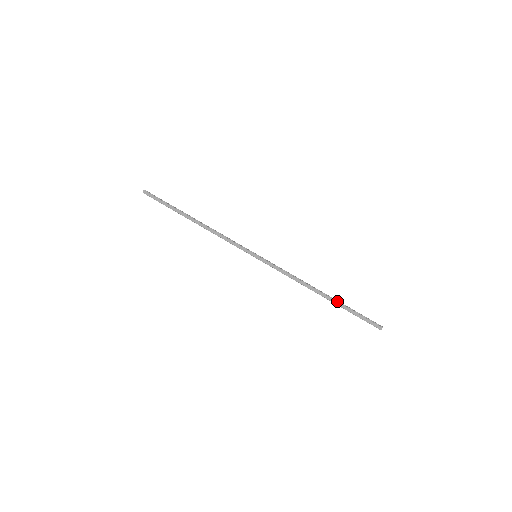
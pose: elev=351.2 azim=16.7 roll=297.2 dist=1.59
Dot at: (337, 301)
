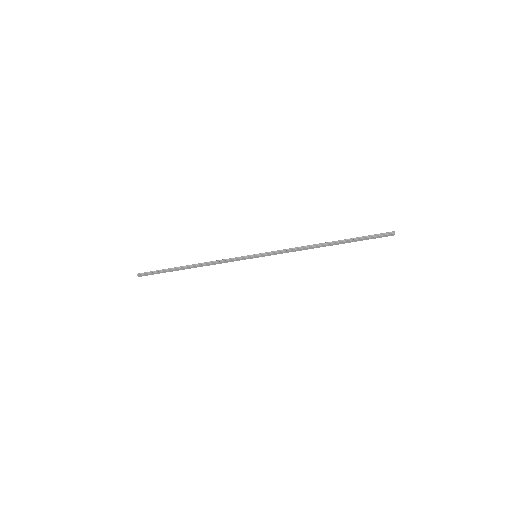
Dot at: (343, 241)
